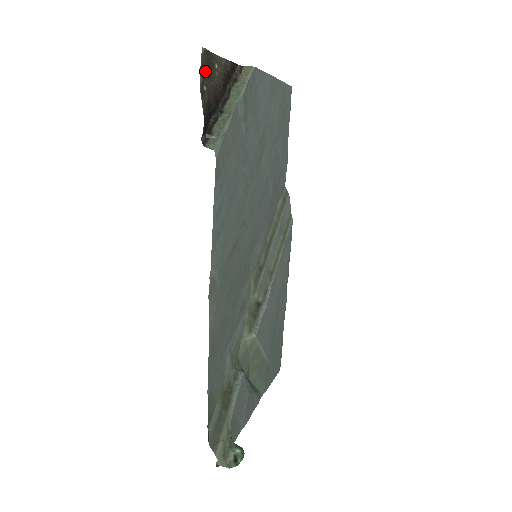
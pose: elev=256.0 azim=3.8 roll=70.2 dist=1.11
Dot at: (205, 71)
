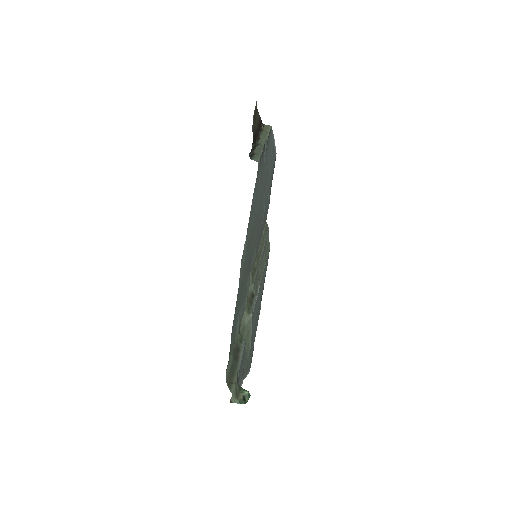
Dot at: (255, 116)
